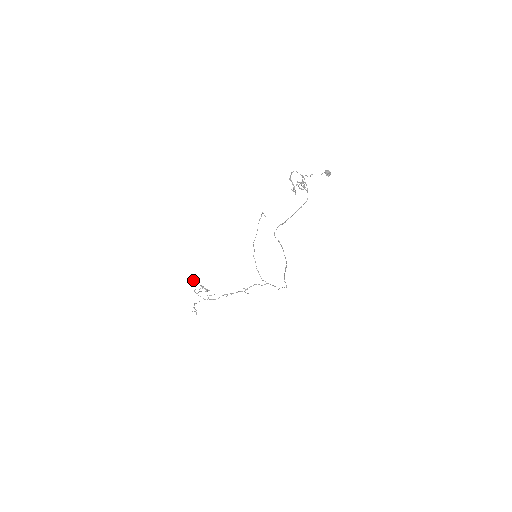
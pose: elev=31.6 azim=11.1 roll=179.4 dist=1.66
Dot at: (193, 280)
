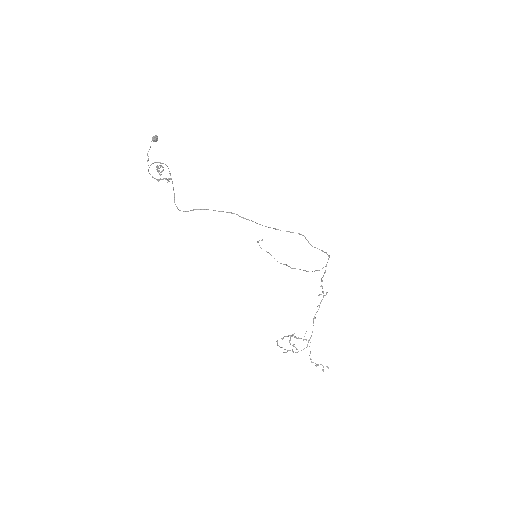
Dot at: (279, 346)
